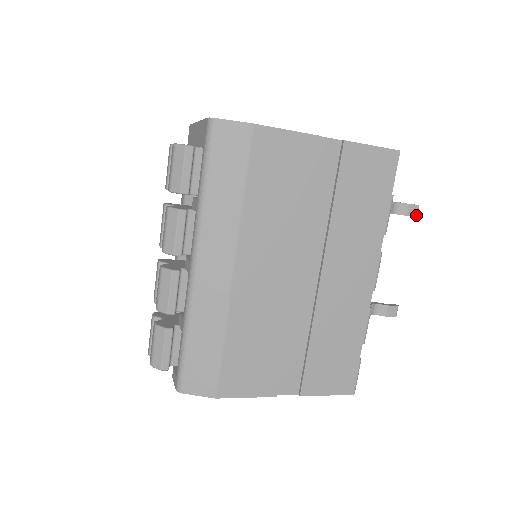
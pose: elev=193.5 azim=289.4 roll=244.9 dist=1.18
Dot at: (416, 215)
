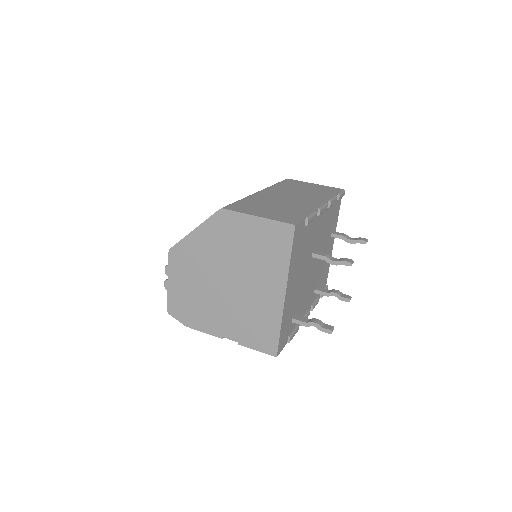
Dot at: occluded
